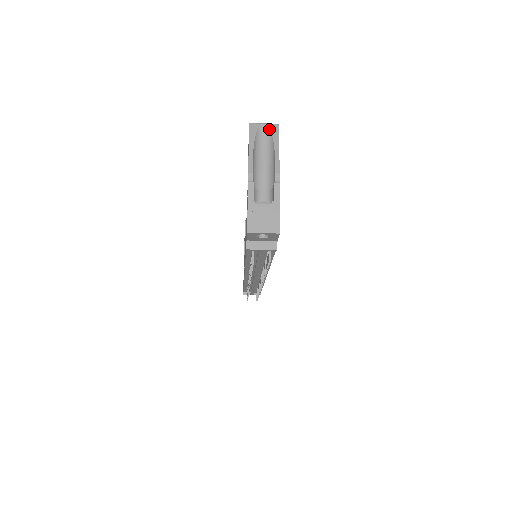
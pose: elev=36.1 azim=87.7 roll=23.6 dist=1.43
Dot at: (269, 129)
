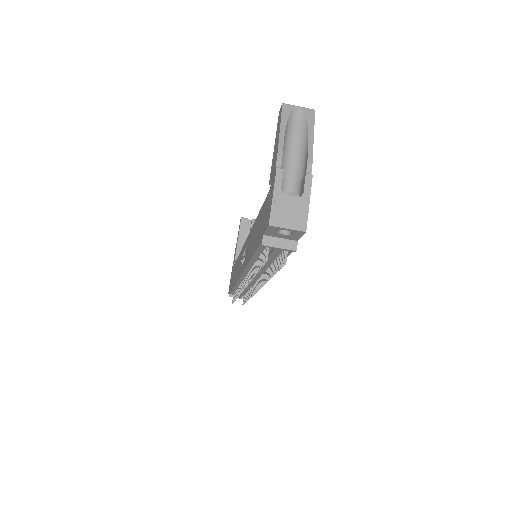
Dot at: (304, 113)
